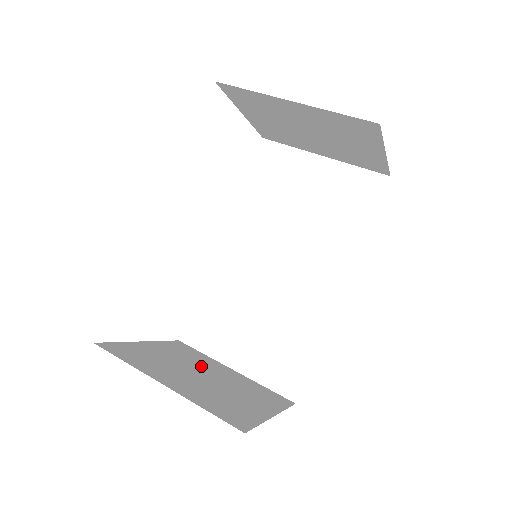
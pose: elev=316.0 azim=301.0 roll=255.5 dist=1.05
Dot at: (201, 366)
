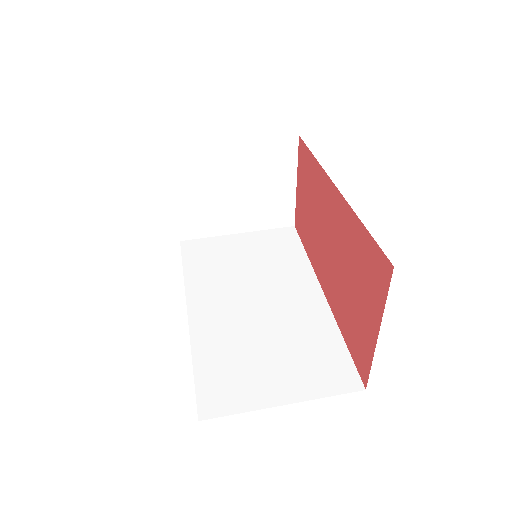
Dot at: occluded
